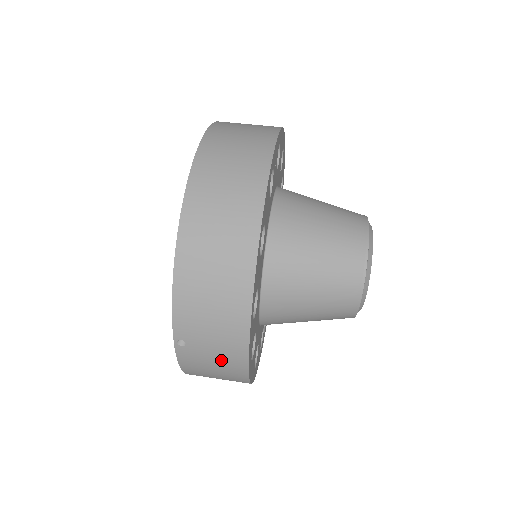
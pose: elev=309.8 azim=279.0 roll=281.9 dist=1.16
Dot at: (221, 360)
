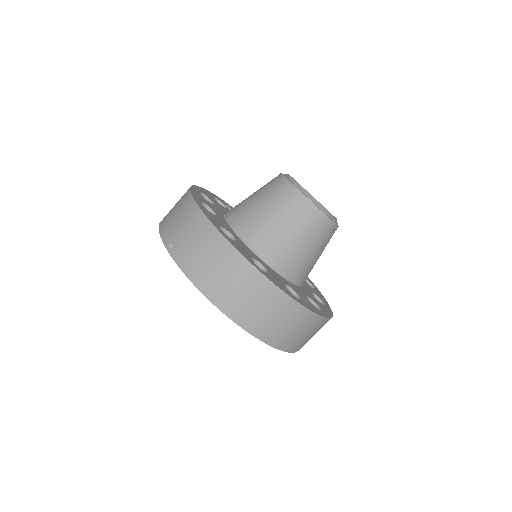
Dot at: occluded
